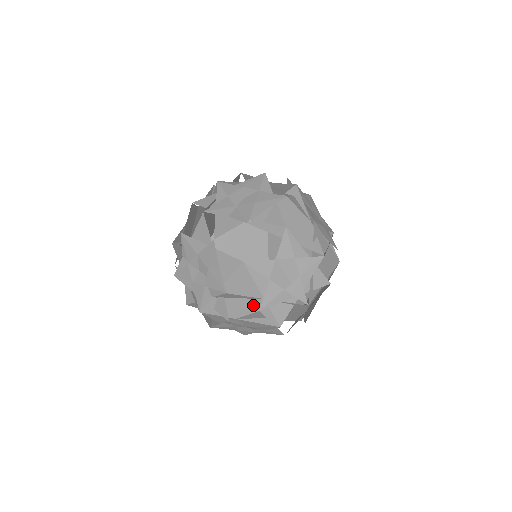
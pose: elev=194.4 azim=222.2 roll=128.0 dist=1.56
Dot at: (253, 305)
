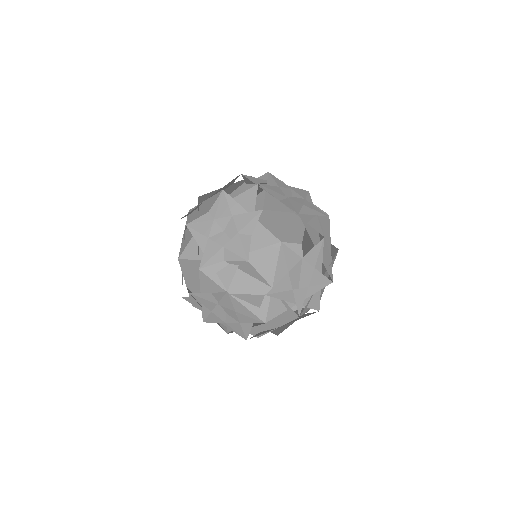
Dot at: (257, 288)
